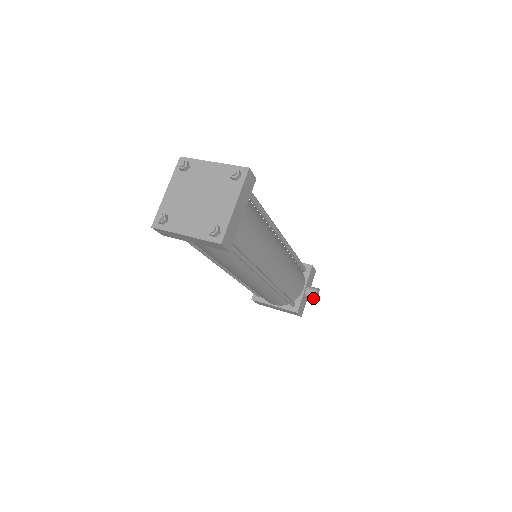
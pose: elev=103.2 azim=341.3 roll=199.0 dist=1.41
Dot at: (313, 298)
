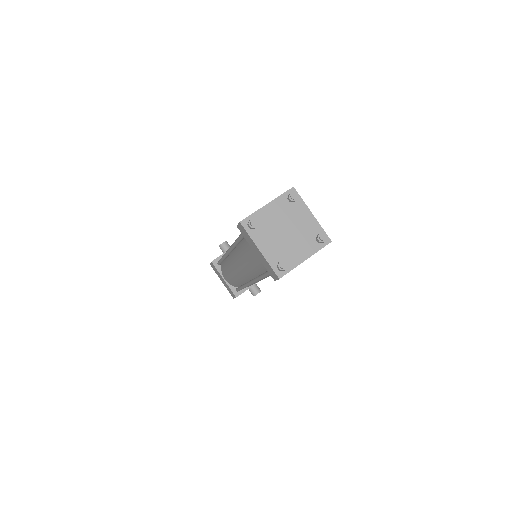
Dot at: (253, 294)
